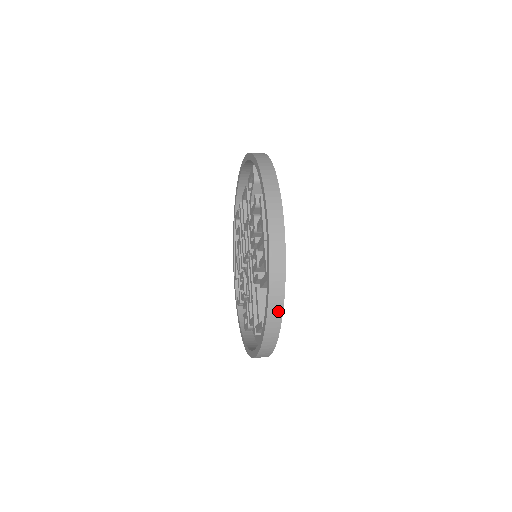
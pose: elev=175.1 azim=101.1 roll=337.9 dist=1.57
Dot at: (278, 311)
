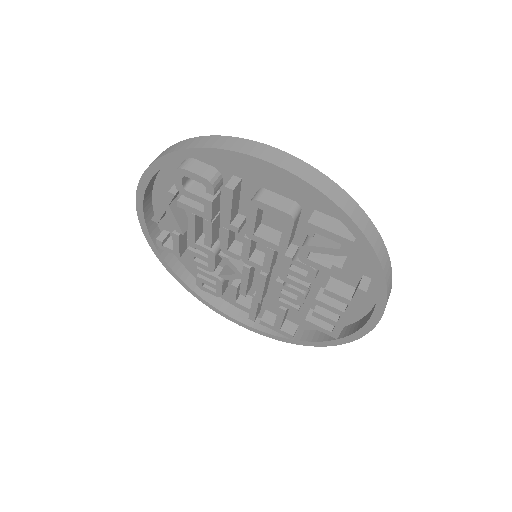
Dot at: occluded
